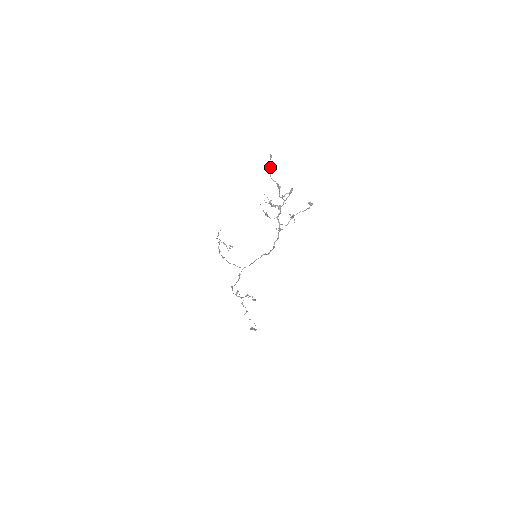
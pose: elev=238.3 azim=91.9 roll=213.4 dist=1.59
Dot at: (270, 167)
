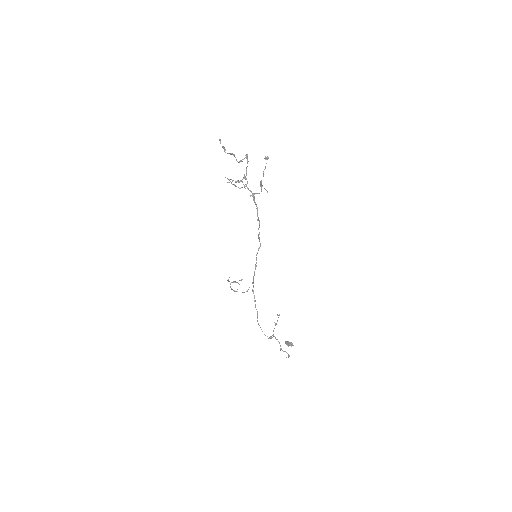
Dot at: occluded
